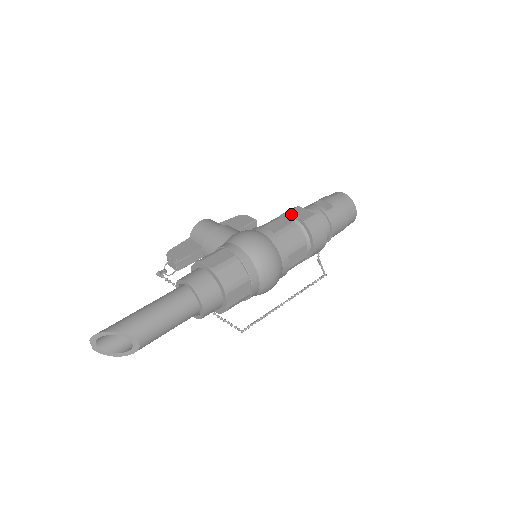
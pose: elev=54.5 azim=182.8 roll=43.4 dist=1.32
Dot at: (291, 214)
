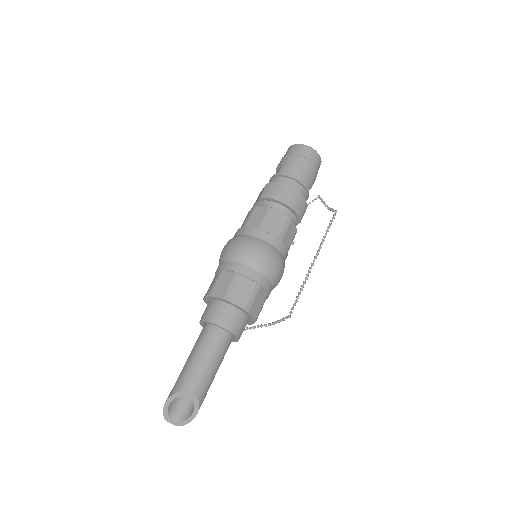
Dot at: (254, 204)
